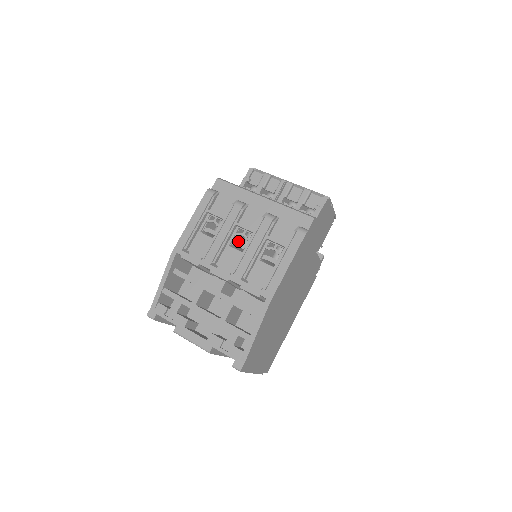
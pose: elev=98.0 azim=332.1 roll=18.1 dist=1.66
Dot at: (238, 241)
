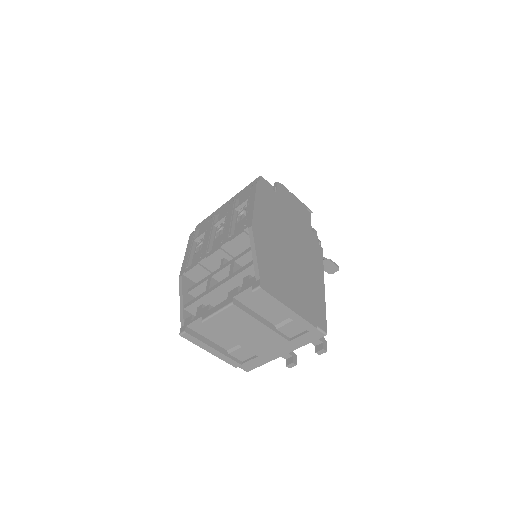
Dot at: occluded
